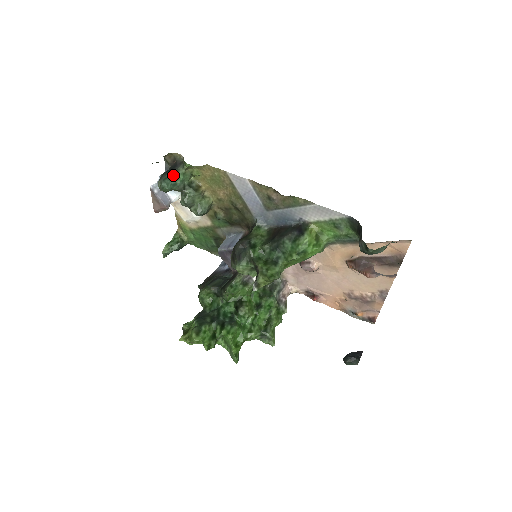
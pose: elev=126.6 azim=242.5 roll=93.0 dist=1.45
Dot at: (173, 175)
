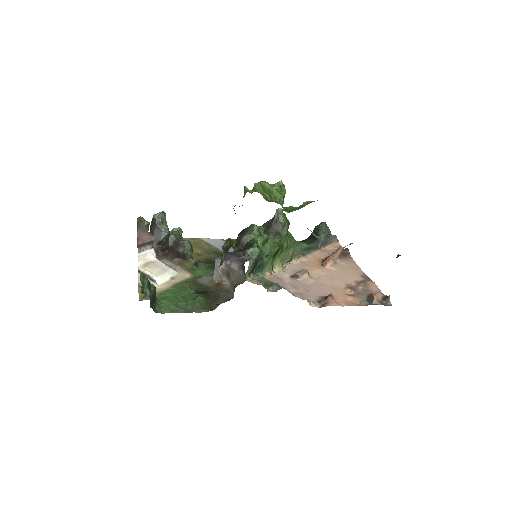
Dot at: occluded
